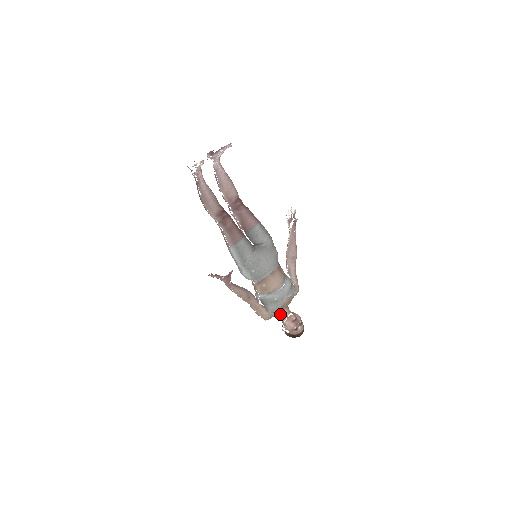
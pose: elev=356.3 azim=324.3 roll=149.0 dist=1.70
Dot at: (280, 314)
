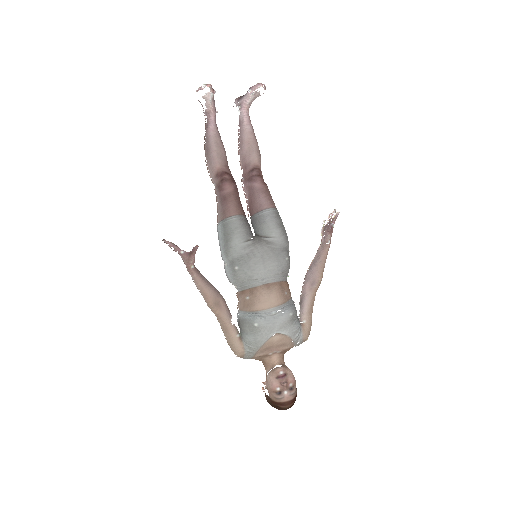
Dot at: (265, 359)
